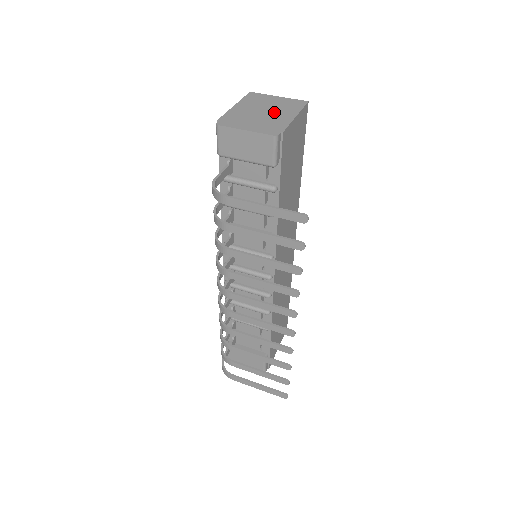
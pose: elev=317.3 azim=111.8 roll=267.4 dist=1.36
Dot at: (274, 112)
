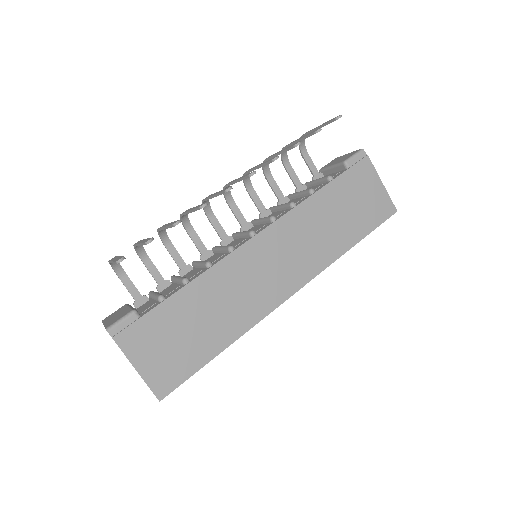
Dot at: occluded
